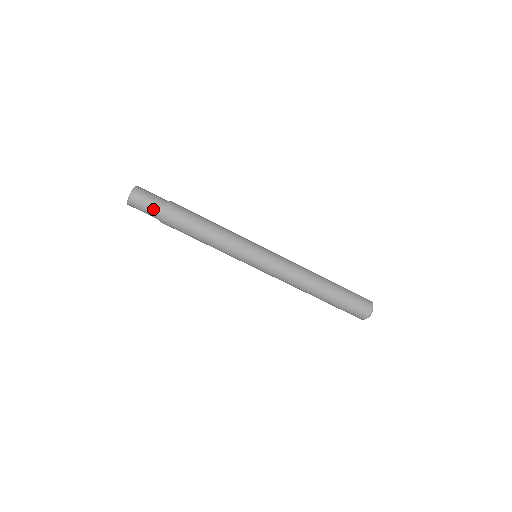
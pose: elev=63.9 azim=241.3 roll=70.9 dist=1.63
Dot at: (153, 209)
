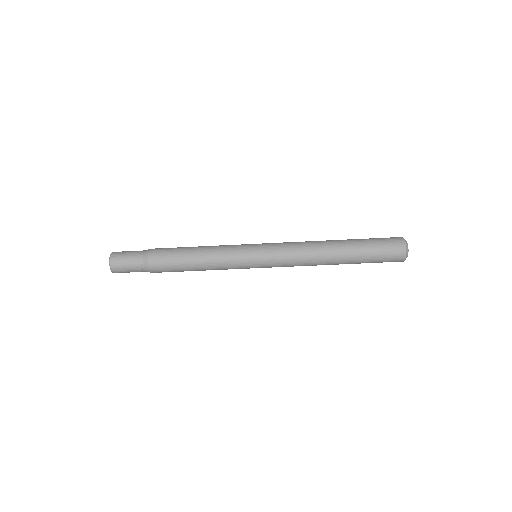
Dot at: (135, 261)
